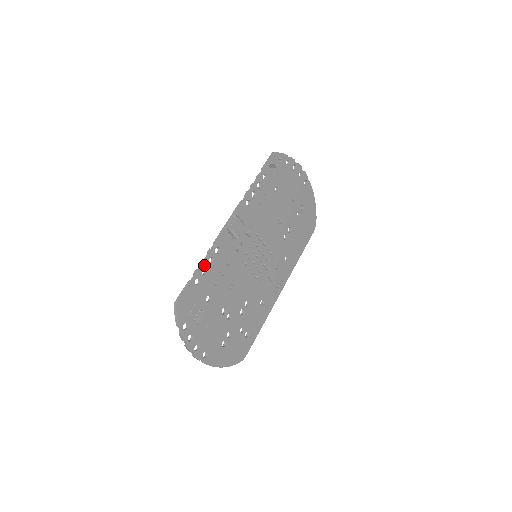
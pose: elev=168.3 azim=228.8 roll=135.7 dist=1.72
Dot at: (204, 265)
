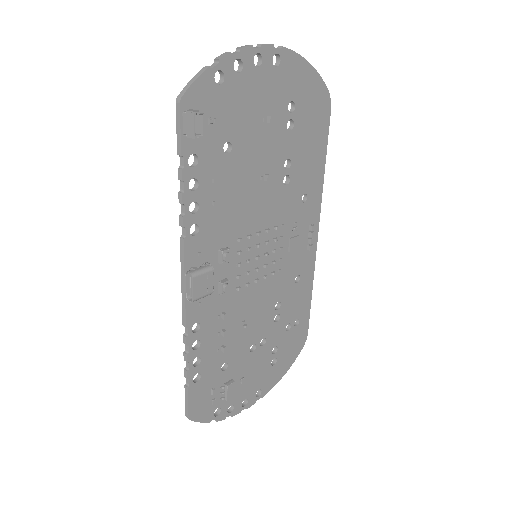
Dot at: (191, 359)
